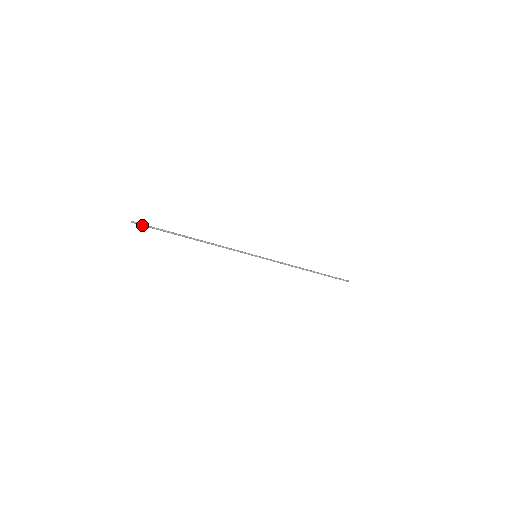
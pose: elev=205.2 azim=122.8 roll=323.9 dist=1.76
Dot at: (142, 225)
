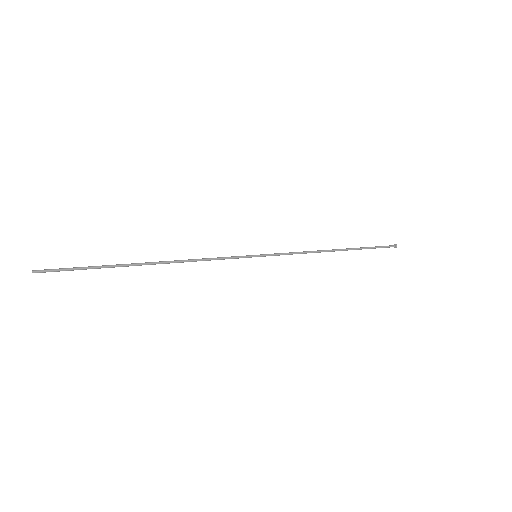
Dot at: (53, 271)
